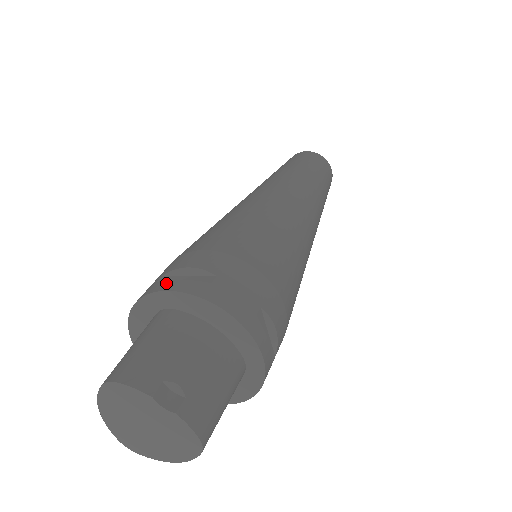
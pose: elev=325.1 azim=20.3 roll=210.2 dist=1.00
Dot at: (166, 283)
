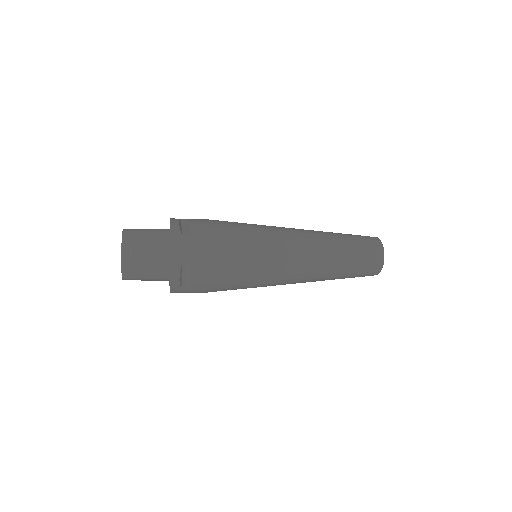
Dot at: (176, 221)
